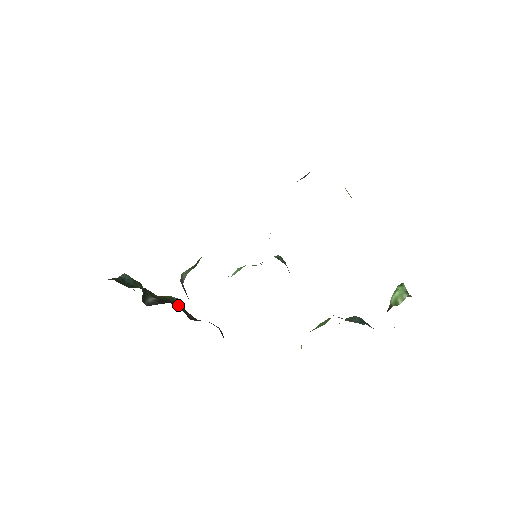
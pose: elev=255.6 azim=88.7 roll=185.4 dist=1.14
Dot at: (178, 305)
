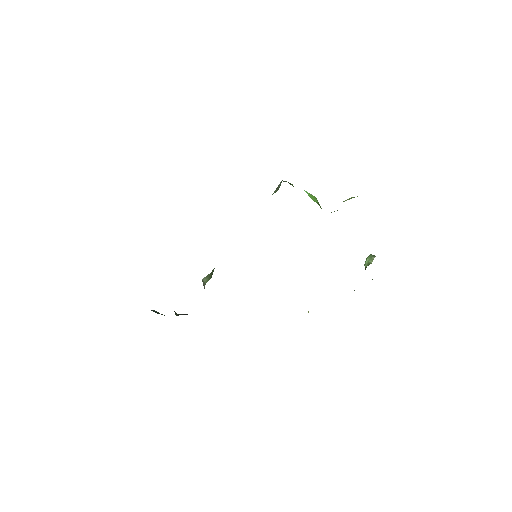
Dot at: occluded
